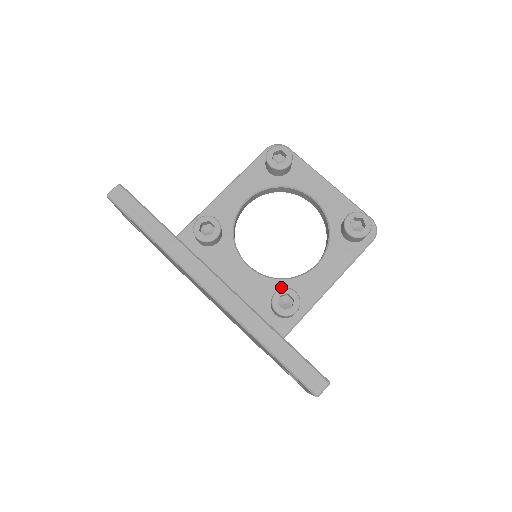
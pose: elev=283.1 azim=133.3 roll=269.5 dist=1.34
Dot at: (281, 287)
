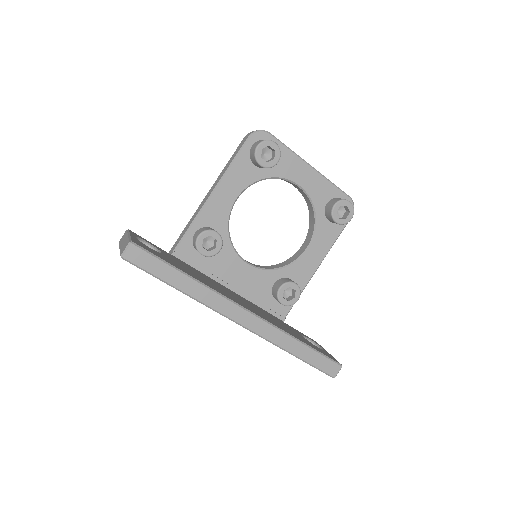
Dot at: (279, 276)
